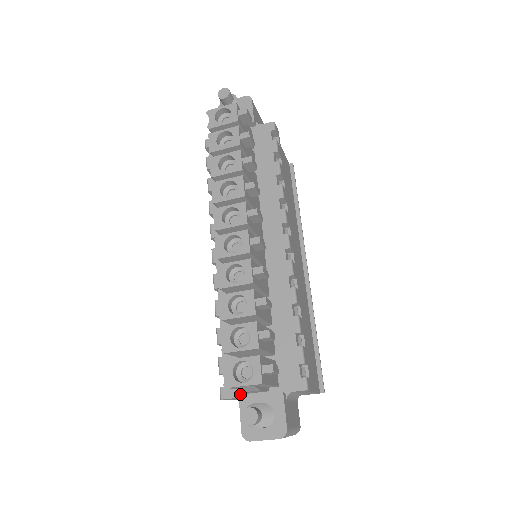
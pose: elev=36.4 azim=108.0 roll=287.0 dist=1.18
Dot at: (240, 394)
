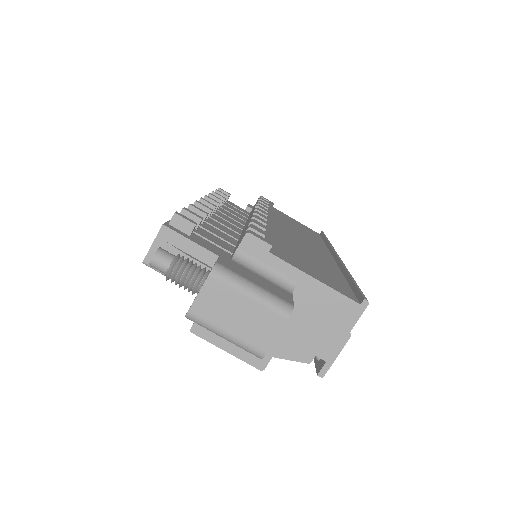
Dot at: occluded
